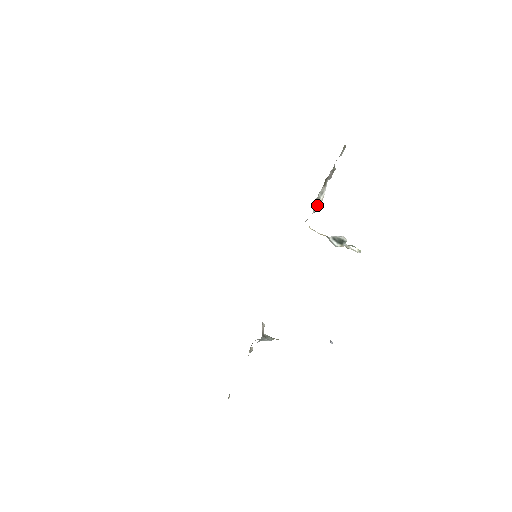
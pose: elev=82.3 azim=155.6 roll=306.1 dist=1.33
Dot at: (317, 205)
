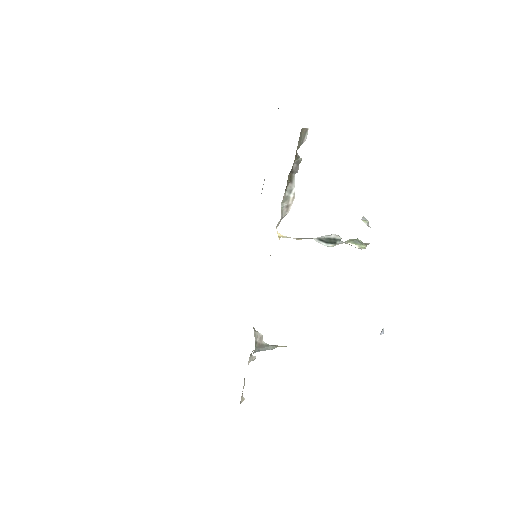
Dot at: (288, 205)
